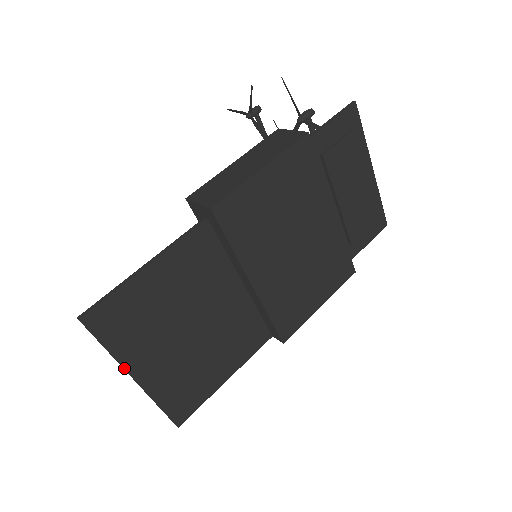
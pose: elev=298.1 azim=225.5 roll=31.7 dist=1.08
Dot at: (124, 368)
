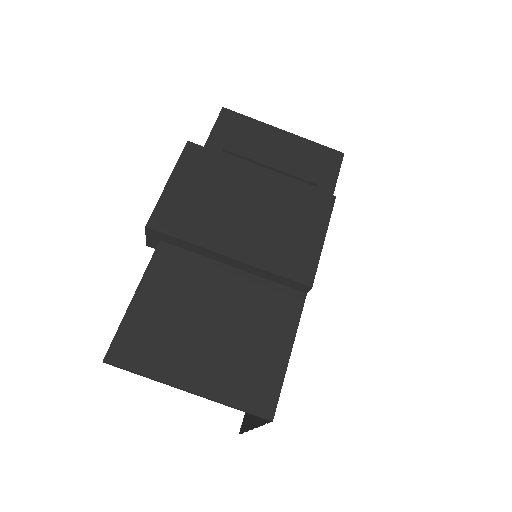
Dot at: (170, 385)
